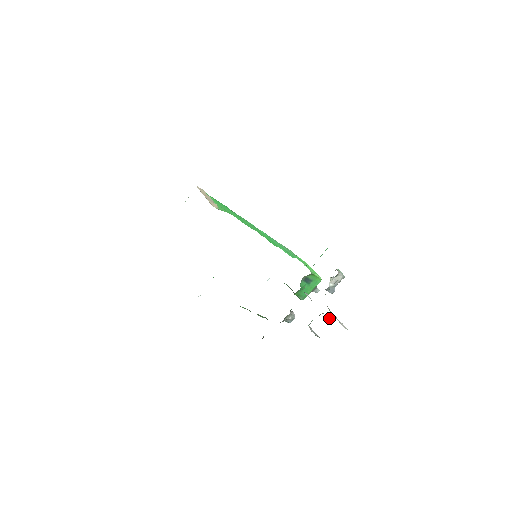
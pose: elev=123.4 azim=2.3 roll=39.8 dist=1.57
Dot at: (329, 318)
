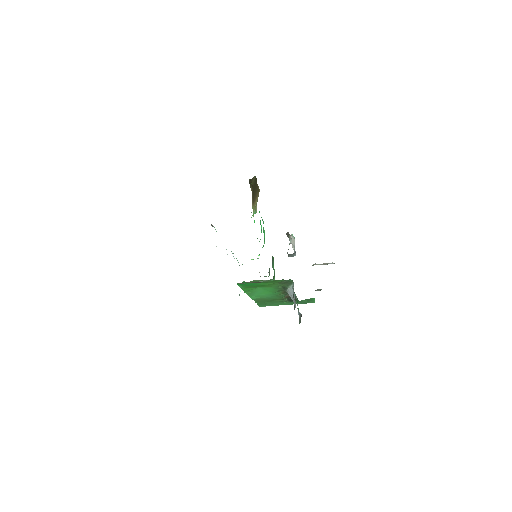
Dot at: occluded
